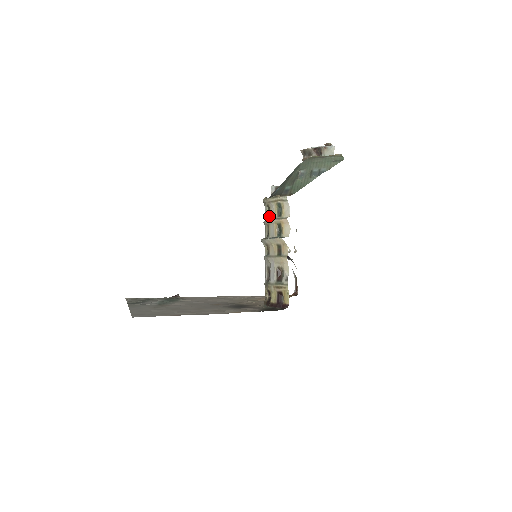
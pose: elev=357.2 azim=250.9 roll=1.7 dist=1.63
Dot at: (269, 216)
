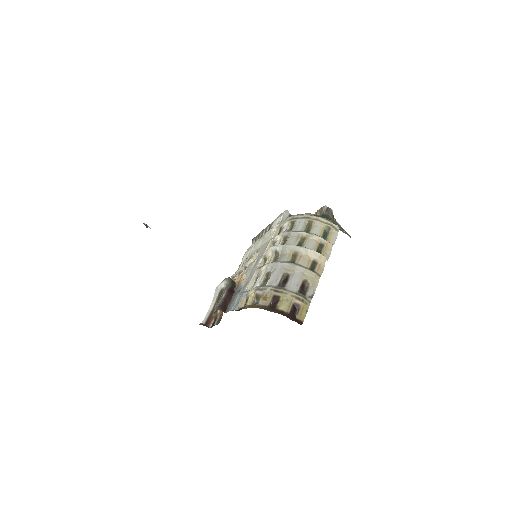
Dot at: (308, 231)
